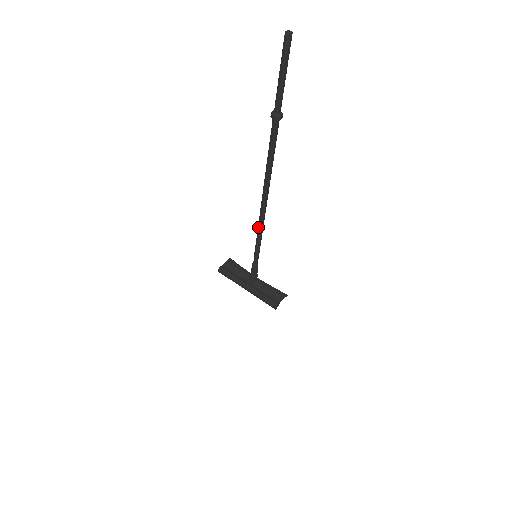
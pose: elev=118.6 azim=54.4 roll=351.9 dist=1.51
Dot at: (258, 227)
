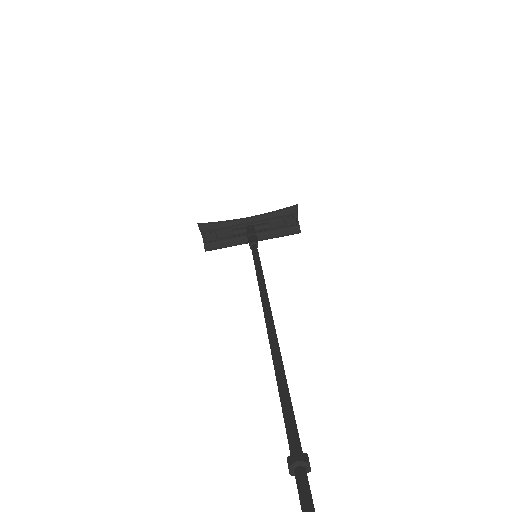
Dot at: occluded
